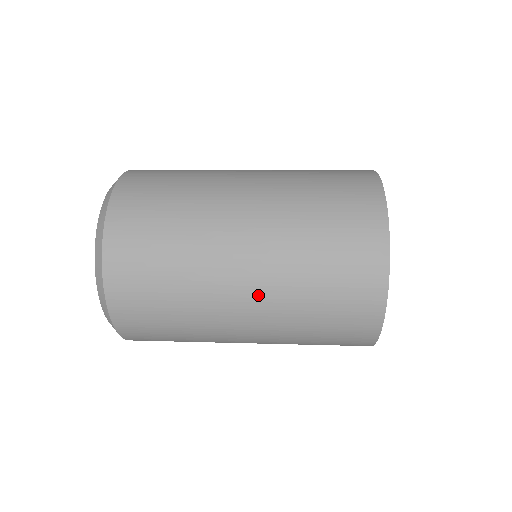
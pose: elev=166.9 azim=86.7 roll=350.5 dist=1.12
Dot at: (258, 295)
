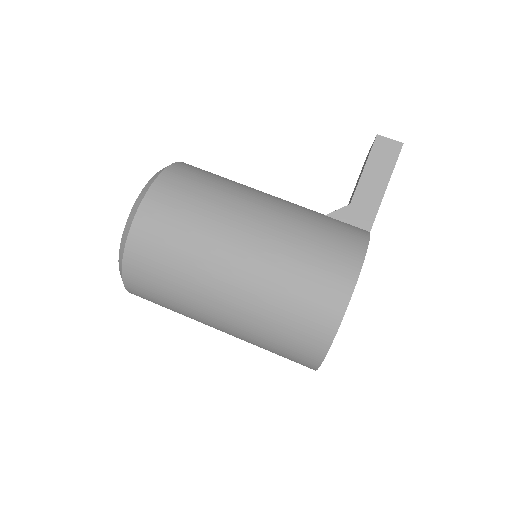
Dot at: occluded
